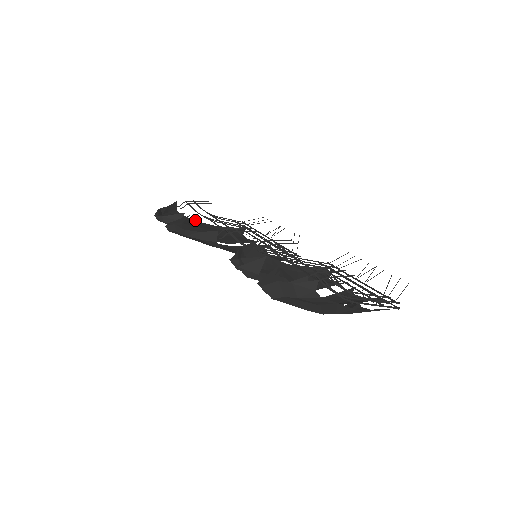
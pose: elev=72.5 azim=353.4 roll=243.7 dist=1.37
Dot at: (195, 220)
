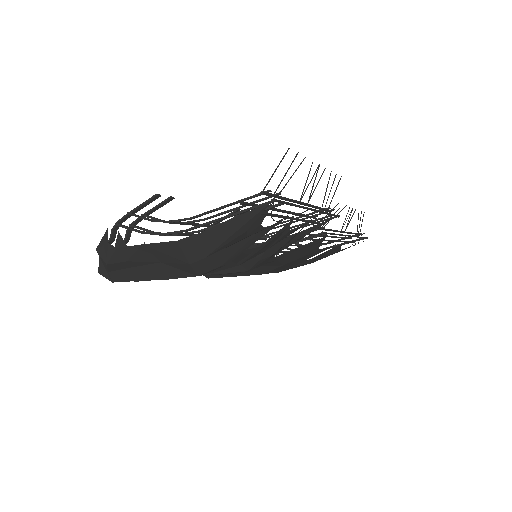
Dot at: occluded
